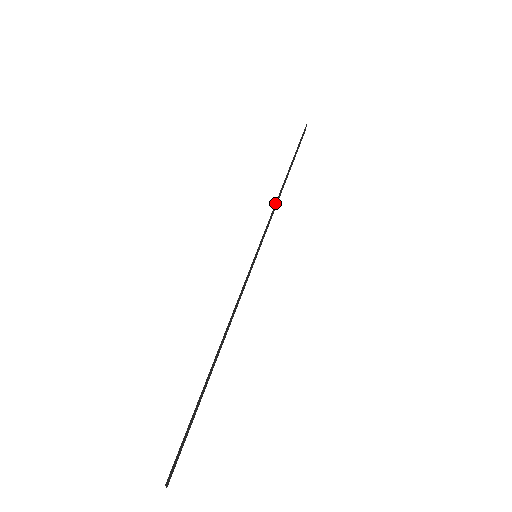
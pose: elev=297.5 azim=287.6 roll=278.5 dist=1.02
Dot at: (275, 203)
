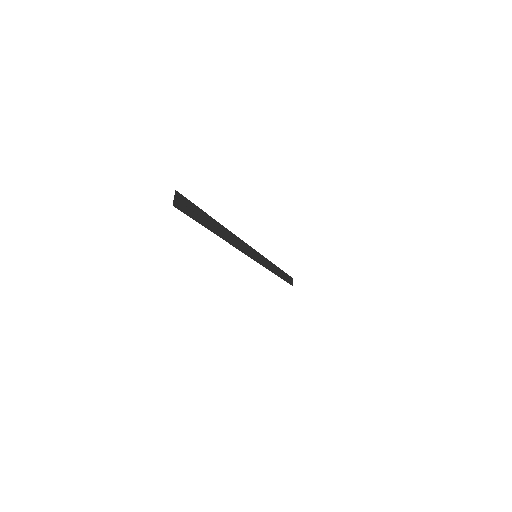
Dot at: (271, 262)
